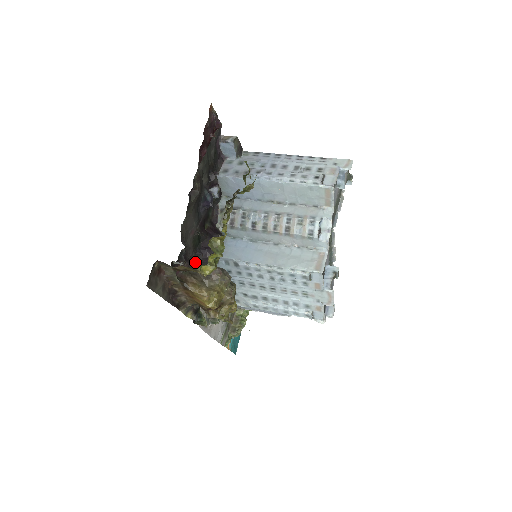
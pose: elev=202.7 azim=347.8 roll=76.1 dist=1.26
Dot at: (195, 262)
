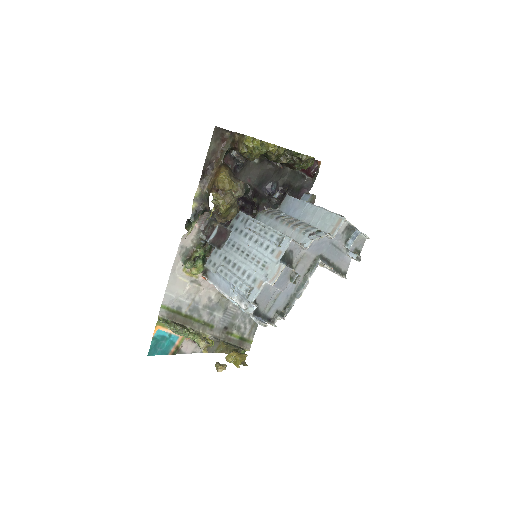
Dot at: occluded
